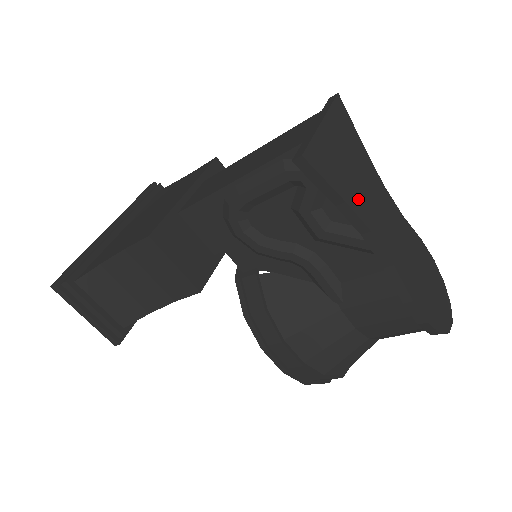
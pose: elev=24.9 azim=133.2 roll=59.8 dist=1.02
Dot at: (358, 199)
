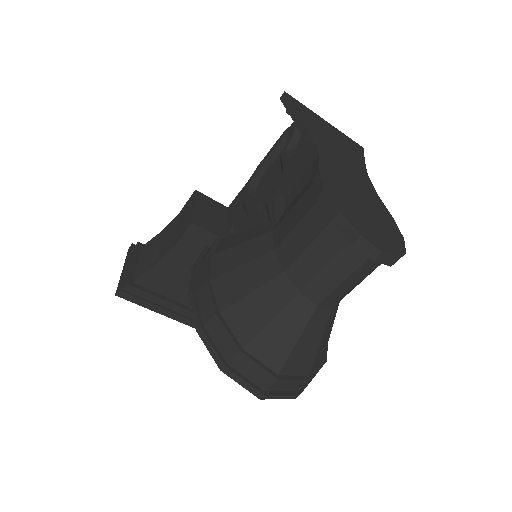
Dot at: (319, 133)
